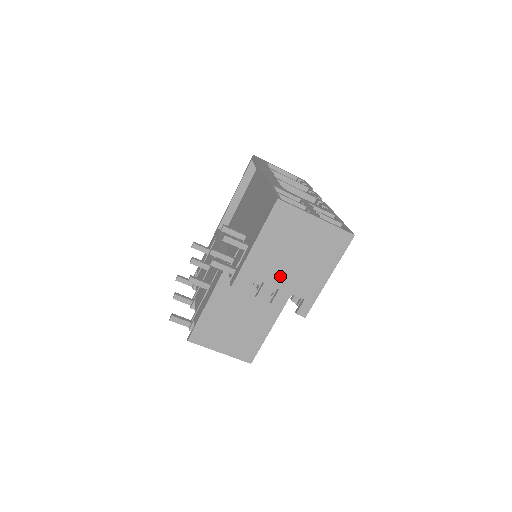
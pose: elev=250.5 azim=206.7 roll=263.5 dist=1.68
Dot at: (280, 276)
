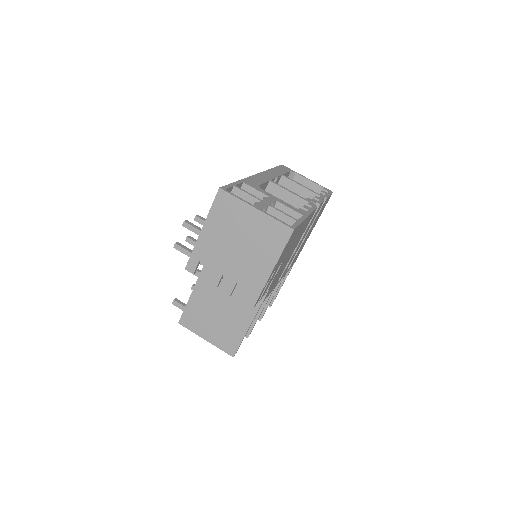
Dot at: (226, 263)
